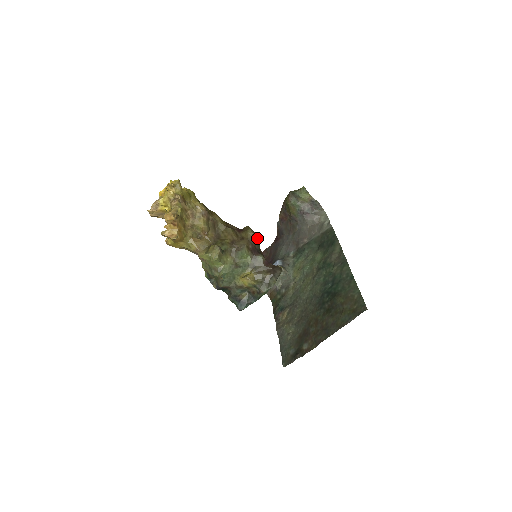
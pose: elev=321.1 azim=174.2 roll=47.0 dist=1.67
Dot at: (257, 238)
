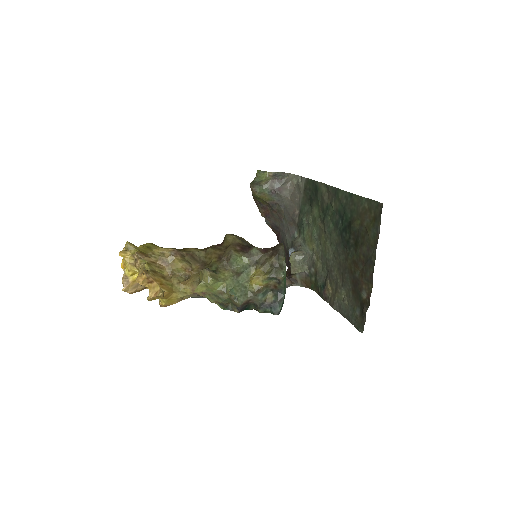
Dot at: (240, 237)
